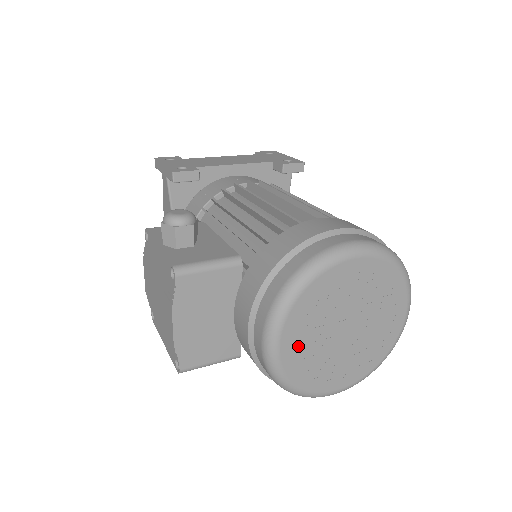
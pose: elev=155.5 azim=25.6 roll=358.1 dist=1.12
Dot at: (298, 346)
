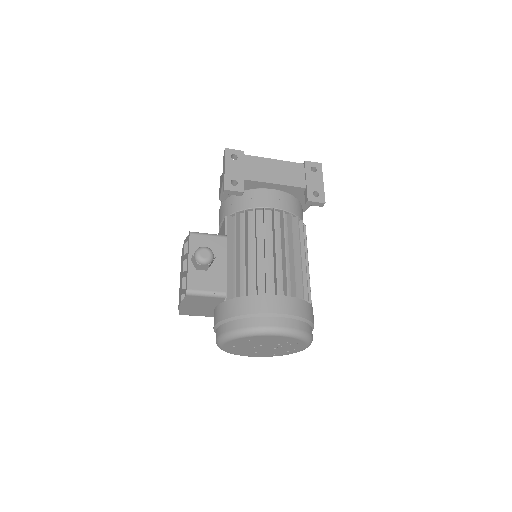
Dot at: (234, 346)
